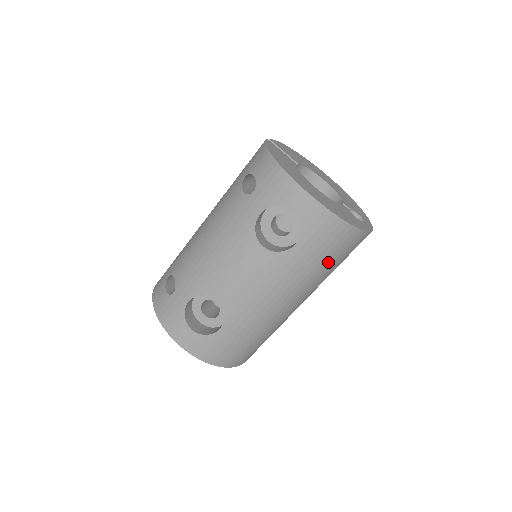
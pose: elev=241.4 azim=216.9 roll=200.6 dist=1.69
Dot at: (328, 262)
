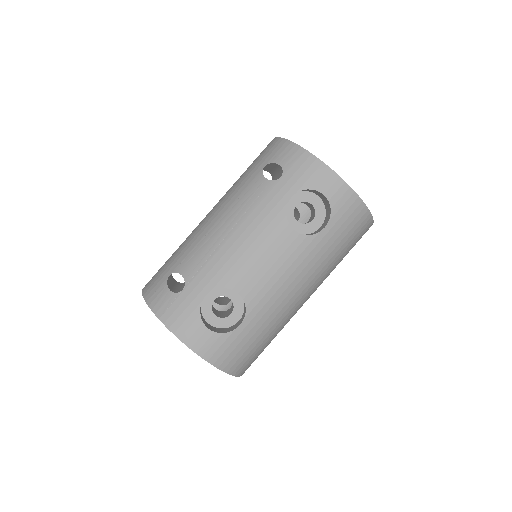
Dot at: (344, 250)
